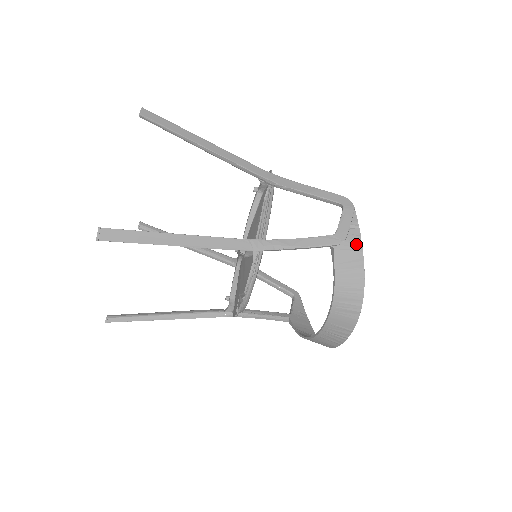
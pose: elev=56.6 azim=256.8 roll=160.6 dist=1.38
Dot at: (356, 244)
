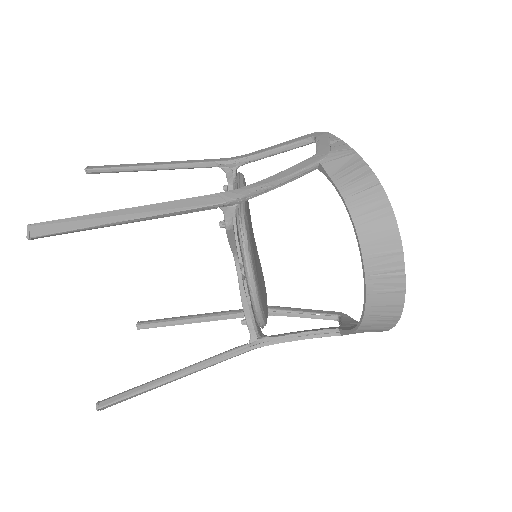
Dot at: (345, 151)
